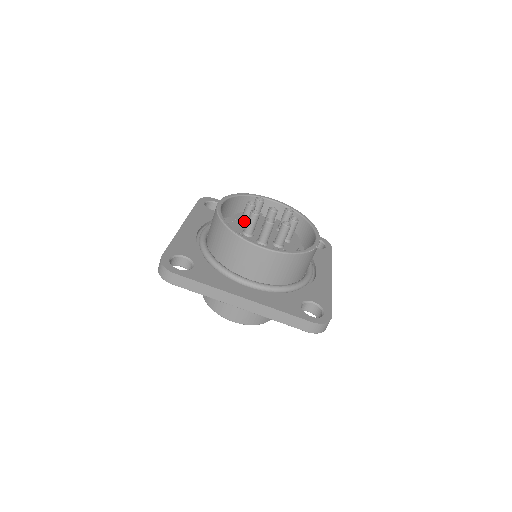
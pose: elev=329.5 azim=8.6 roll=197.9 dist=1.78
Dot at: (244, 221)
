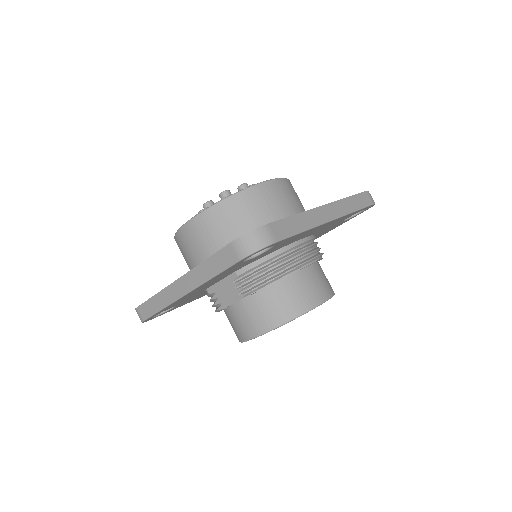
Dot at: occluded
